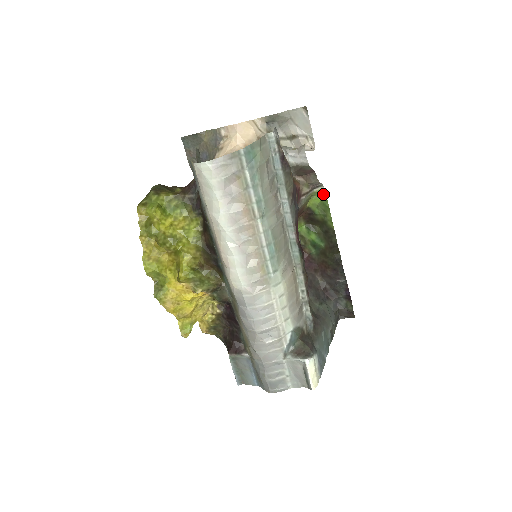
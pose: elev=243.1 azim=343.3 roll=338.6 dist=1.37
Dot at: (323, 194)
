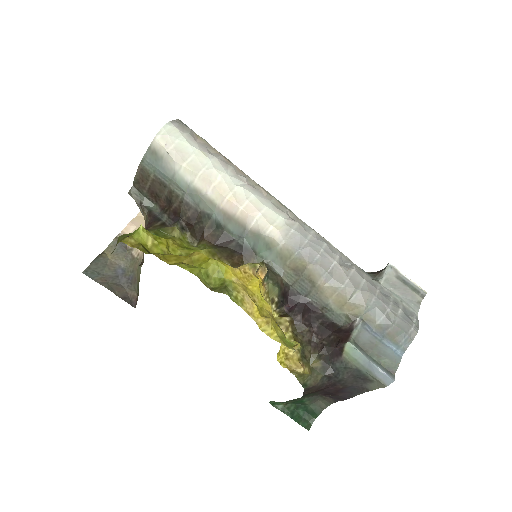
Dot at: occluded
